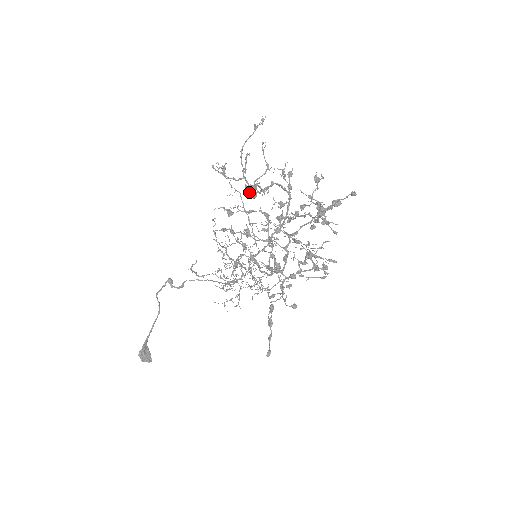
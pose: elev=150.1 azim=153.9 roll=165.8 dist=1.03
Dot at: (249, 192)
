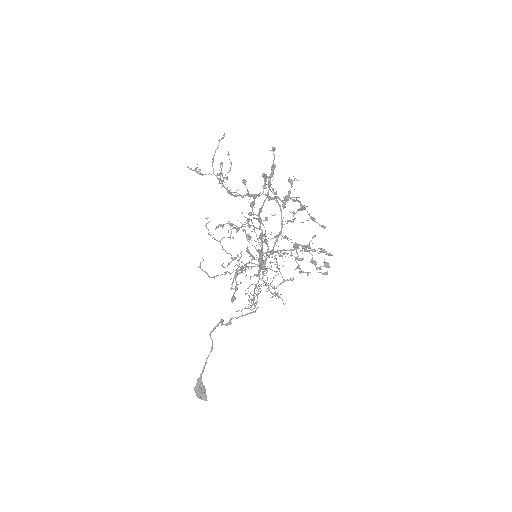
Dot at: occluded
